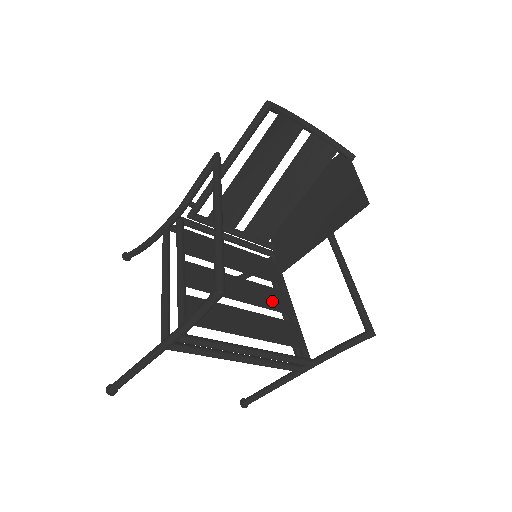
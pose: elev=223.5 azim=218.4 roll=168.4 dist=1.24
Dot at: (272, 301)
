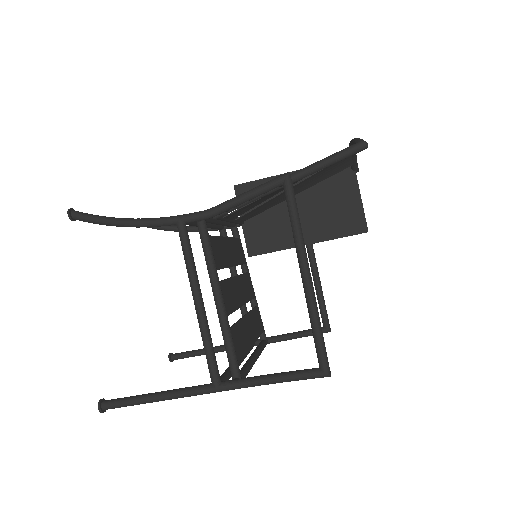
Dot at: (248, 290)
